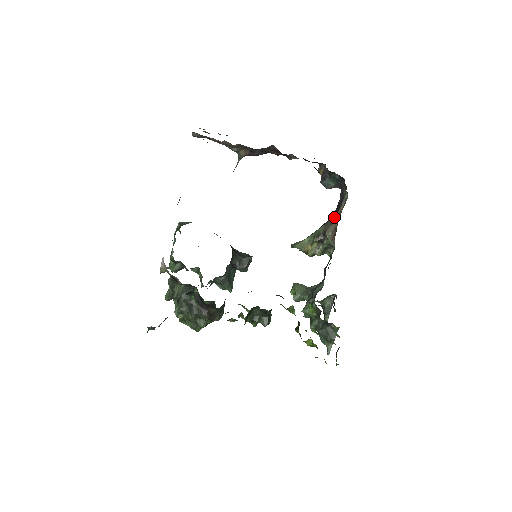
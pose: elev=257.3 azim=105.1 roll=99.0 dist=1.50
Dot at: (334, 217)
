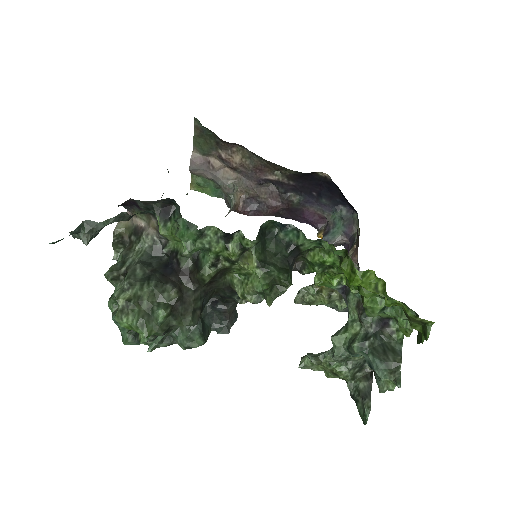
Dot at: (349, 251)
